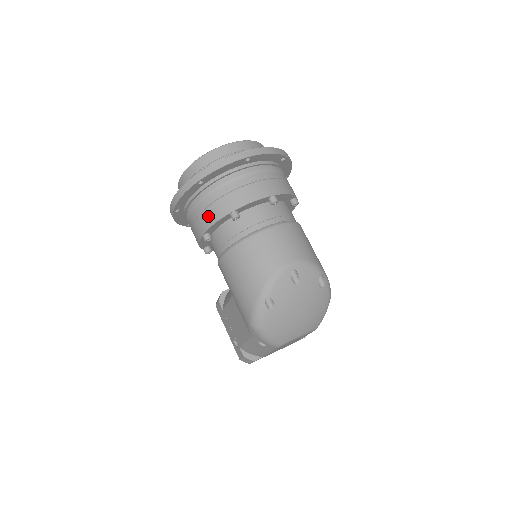
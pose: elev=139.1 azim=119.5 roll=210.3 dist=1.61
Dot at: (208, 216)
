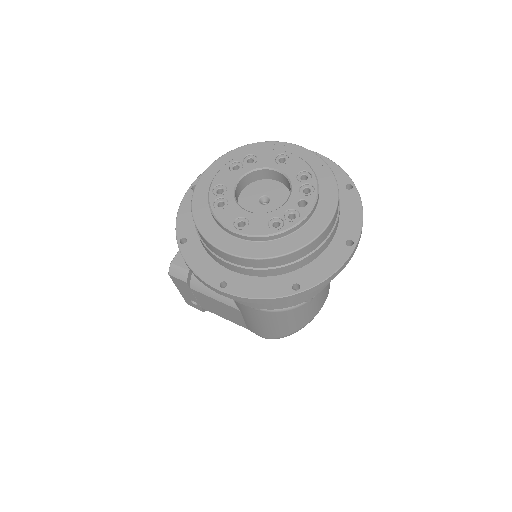
Dot at: (280, 304)
